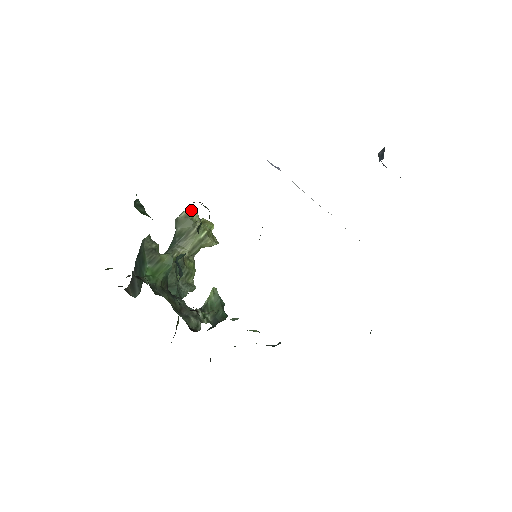
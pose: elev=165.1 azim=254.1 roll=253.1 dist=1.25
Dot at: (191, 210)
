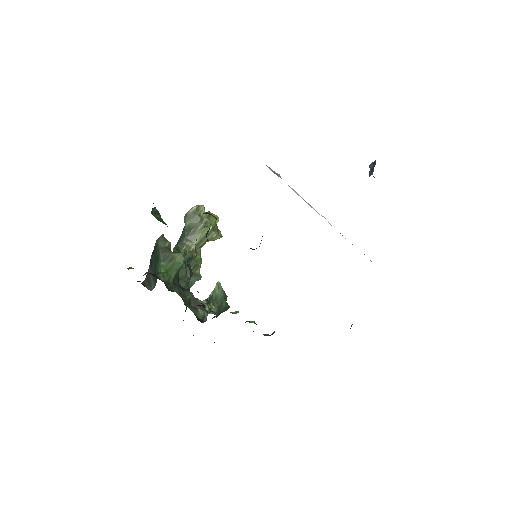
Dot at: (199, 206)
